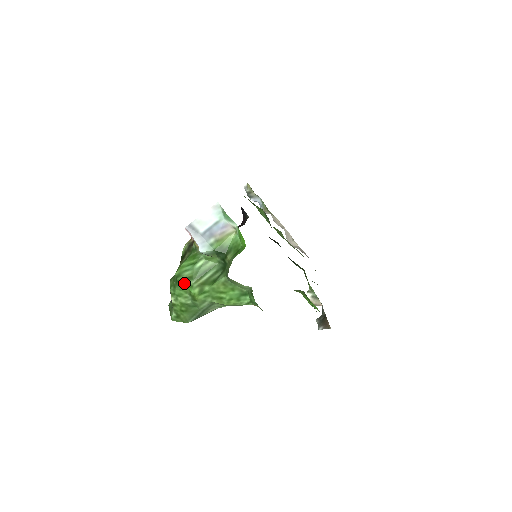
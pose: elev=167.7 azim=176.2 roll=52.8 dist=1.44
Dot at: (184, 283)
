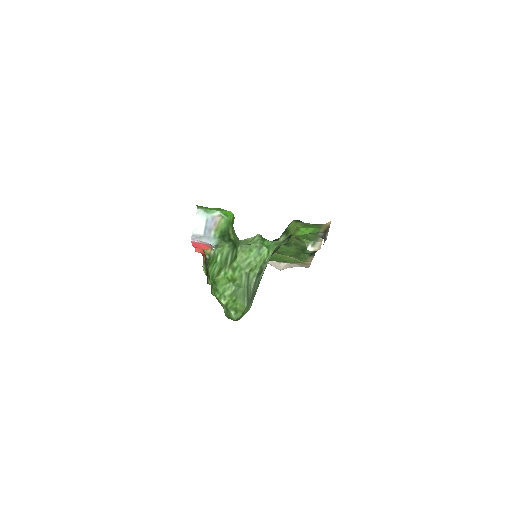
Dot at: (219, 276)
